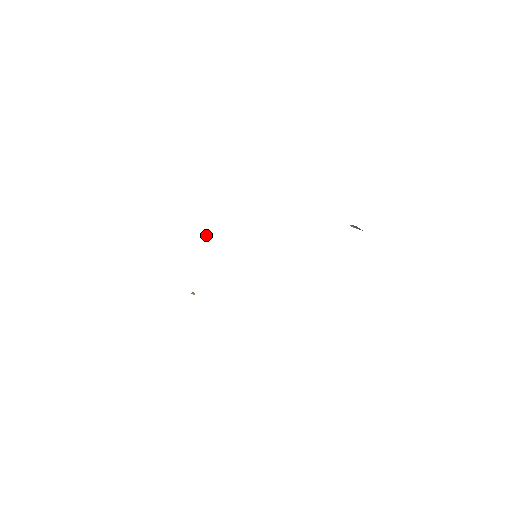
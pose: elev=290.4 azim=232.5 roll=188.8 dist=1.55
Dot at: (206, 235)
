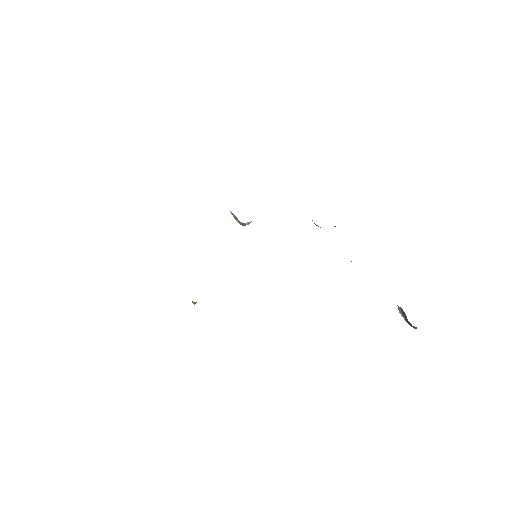
Dot at: (235, 217)
